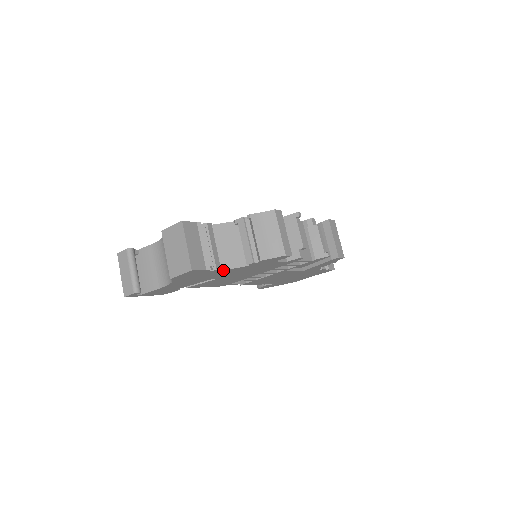
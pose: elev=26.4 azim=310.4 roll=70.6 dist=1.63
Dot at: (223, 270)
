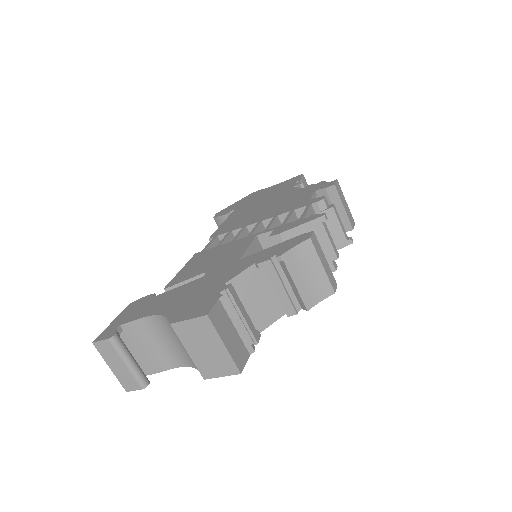
Dot at: (259, 333)
